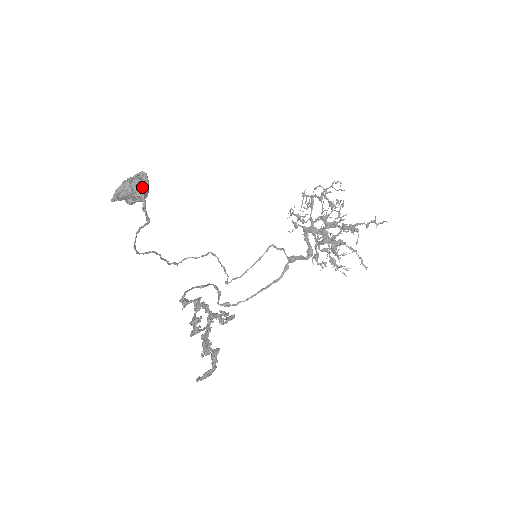
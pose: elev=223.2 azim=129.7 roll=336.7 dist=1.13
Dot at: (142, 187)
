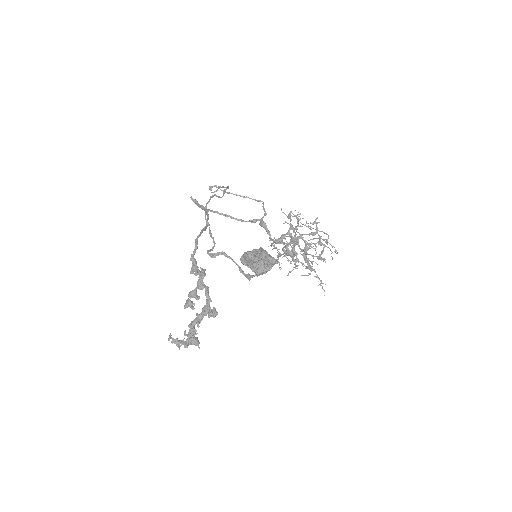
Dot at: (266, 271)
